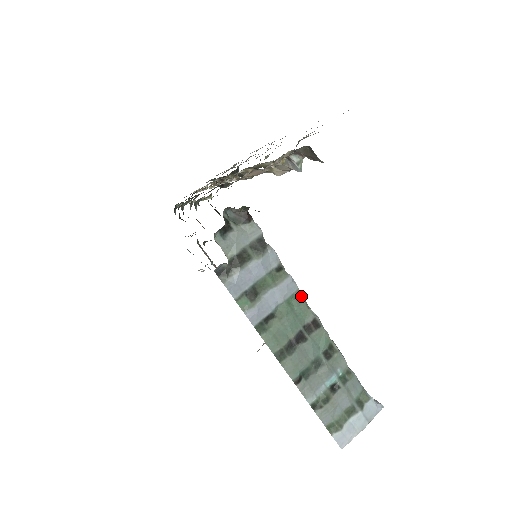
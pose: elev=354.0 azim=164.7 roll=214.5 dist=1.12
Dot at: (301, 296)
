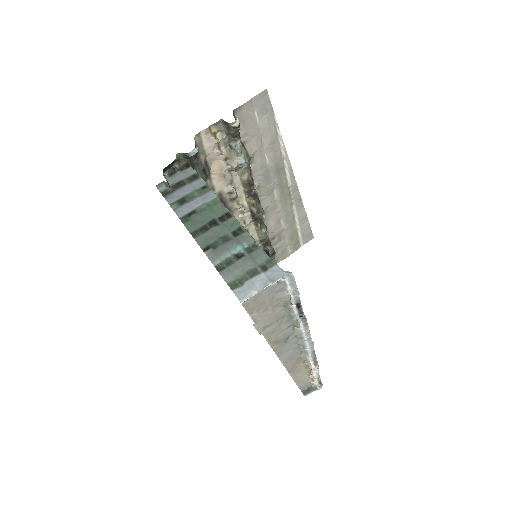
Dot at: (219, 201)
